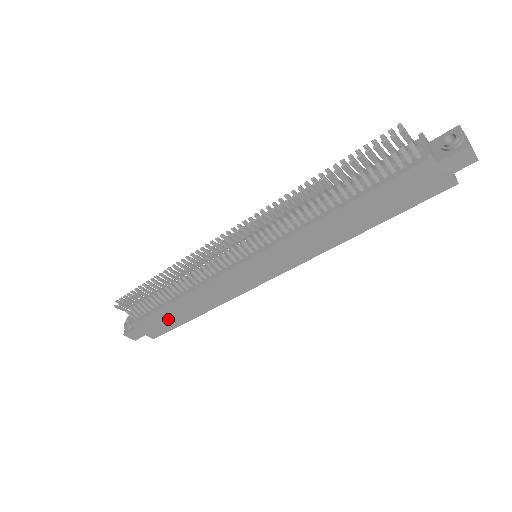
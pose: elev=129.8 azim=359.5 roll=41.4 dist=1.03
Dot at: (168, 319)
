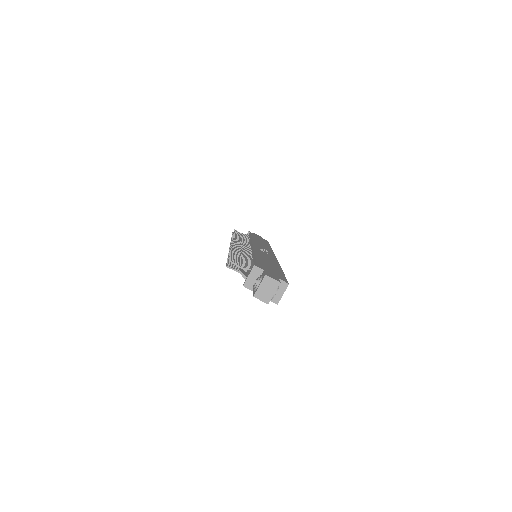
Dot at: occluded
